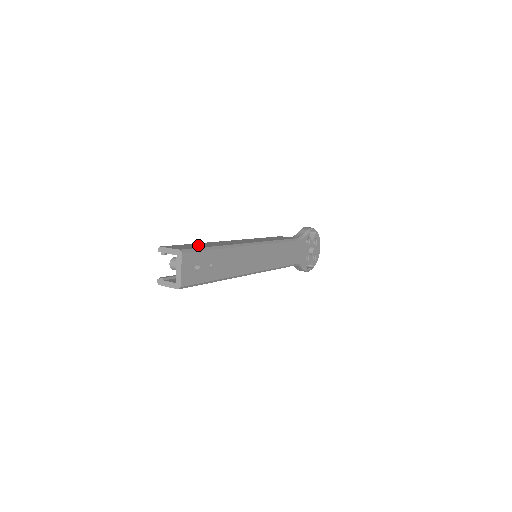
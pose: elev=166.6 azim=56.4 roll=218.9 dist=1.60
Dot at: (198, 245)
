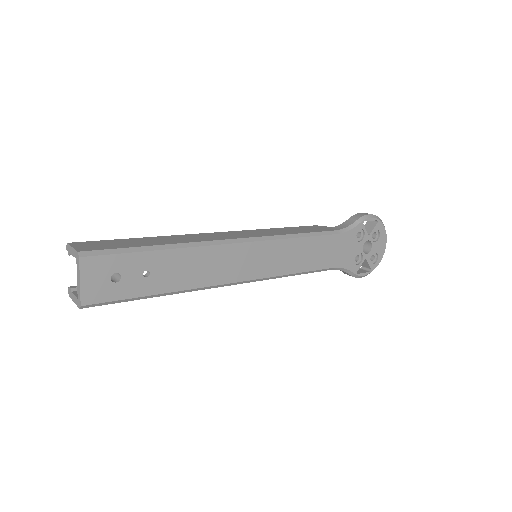
Dot at: (133, 242)
